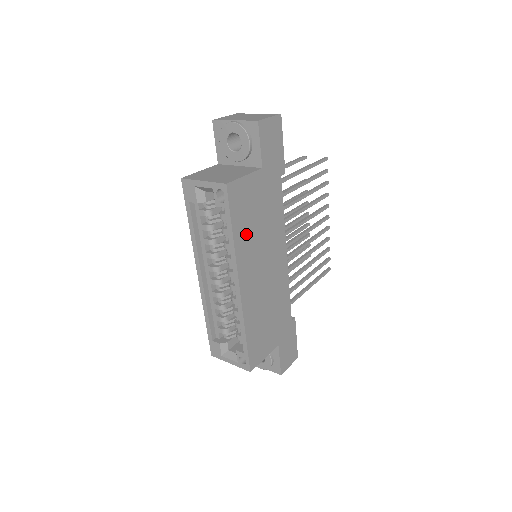
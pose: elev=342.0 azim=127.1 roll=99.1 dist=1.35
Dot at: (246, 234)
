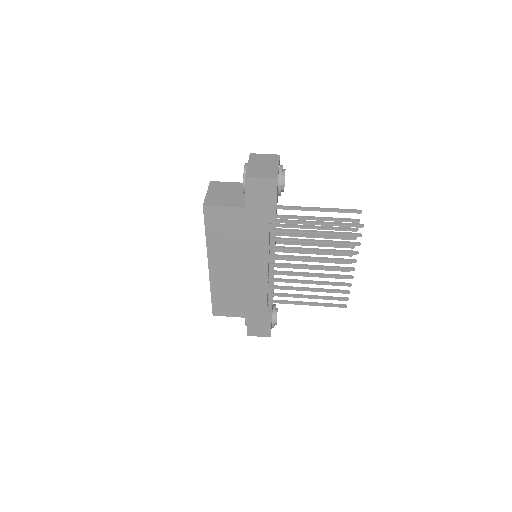
Dot at: (220, 240)
